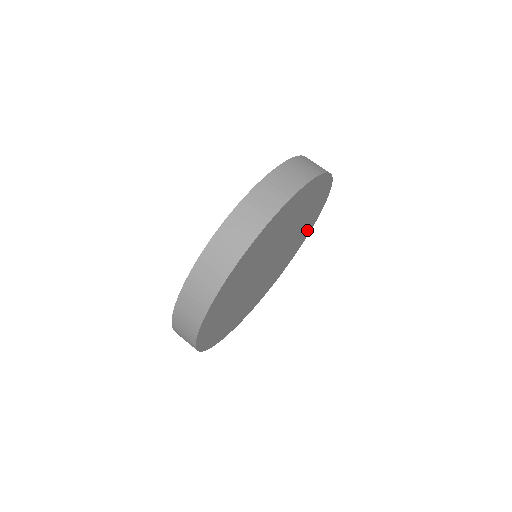
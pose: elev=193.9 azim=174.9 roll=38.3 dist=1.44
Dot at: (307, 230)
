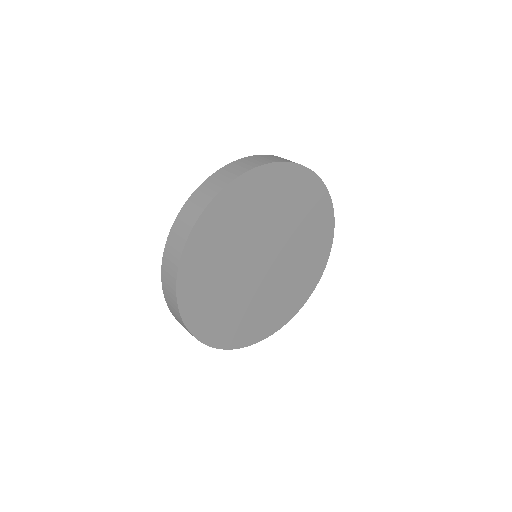
Dot at: (307, 189)
